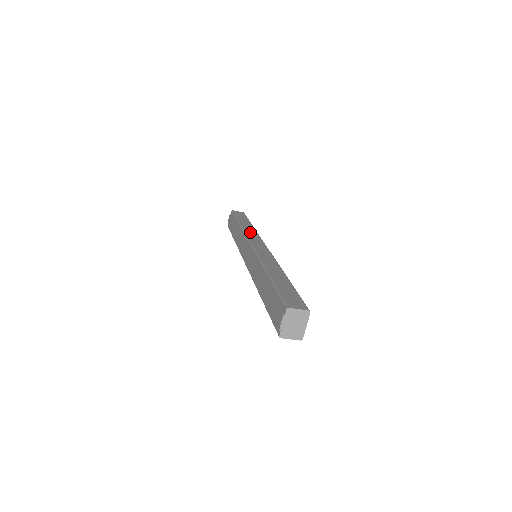
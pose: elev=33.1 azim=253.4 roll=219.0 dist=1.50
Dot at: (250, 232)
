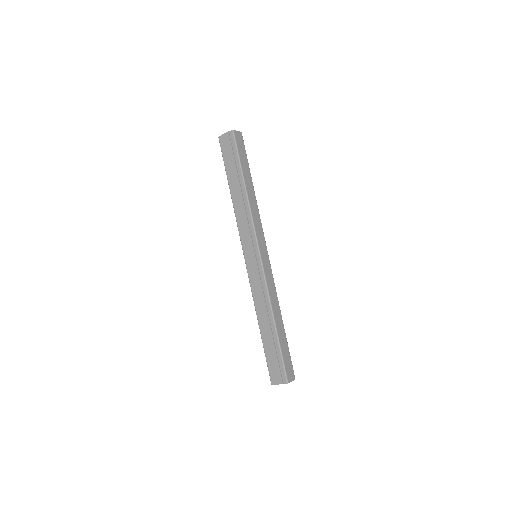
Dot at: (256, 215)
